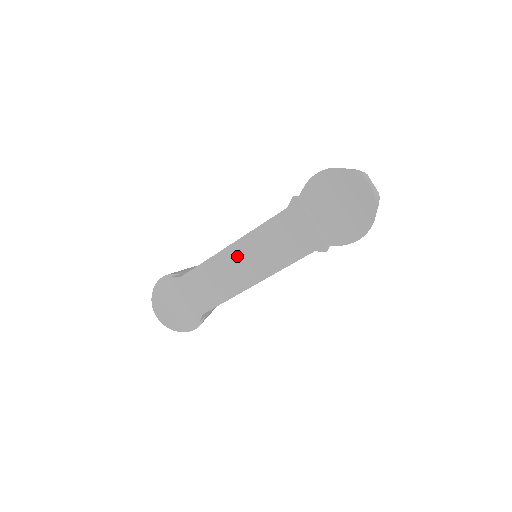
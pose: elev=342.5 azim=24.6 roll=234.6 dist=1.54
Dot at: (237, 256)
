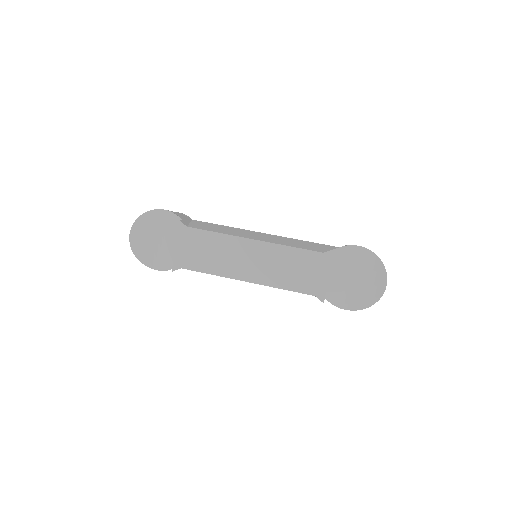
Dot at: (253, 252)
